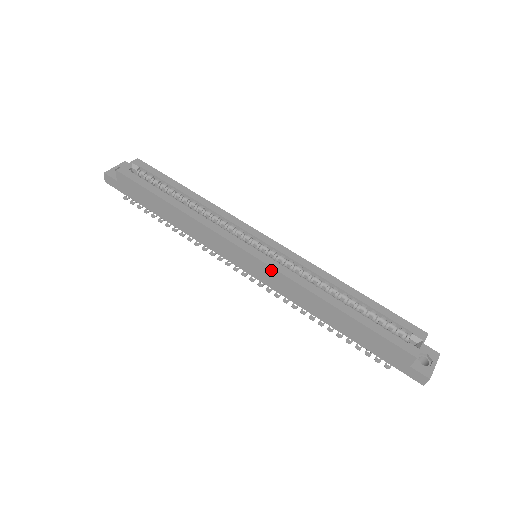
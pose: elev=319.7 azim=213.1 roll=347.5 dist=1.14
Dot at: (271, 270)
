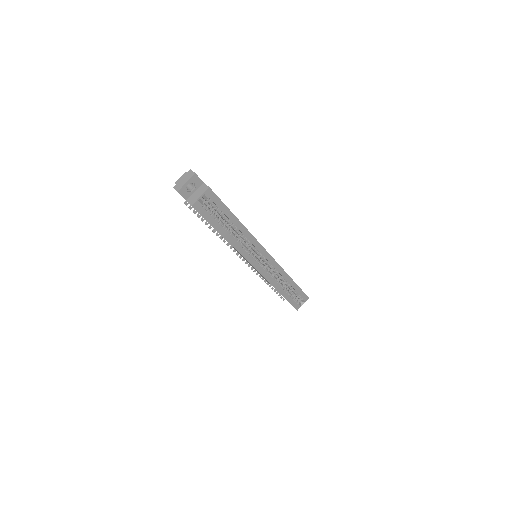
Dot at: occluded
